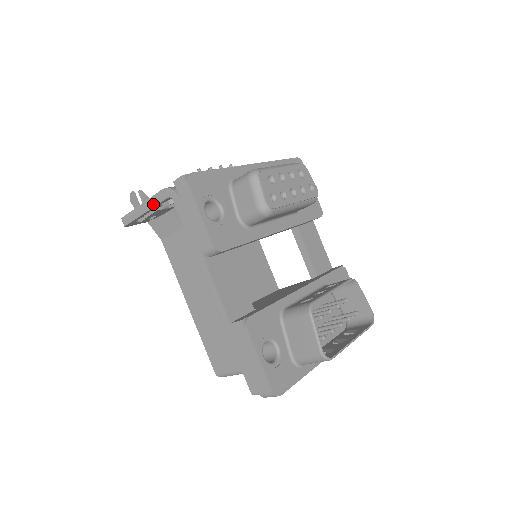
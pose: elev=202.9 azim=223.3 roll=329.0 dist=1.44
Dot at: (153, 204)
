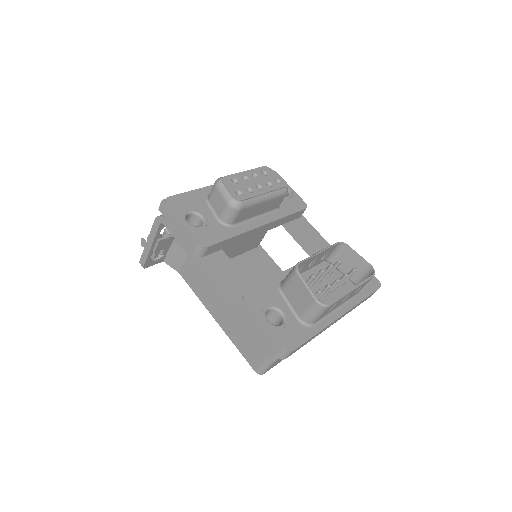
Dot at: (153, 236)
